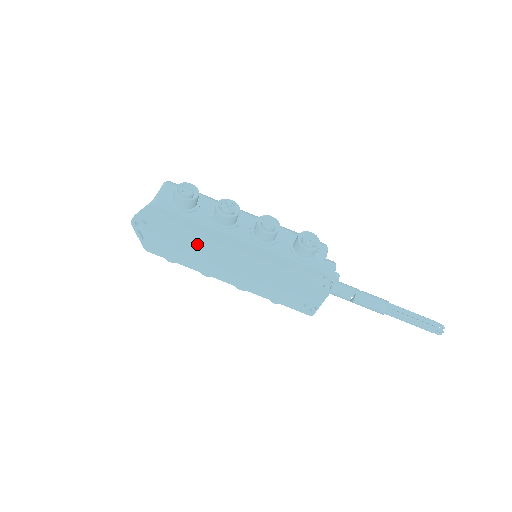
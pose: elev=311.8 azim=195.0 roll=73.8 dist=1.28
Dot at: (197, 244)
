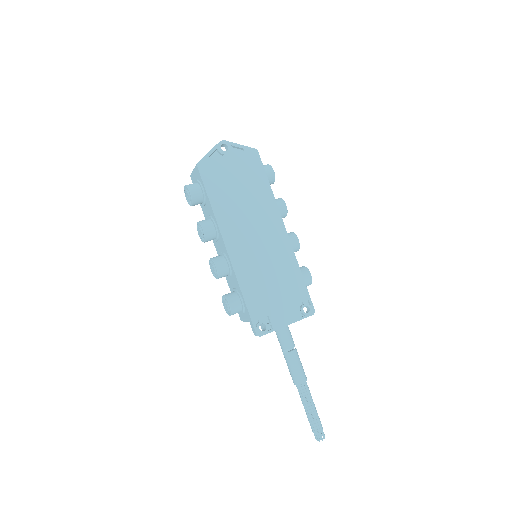
Dot at: (249, 200)
